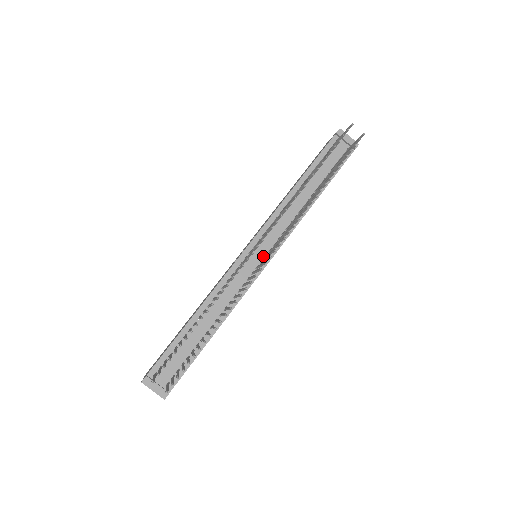
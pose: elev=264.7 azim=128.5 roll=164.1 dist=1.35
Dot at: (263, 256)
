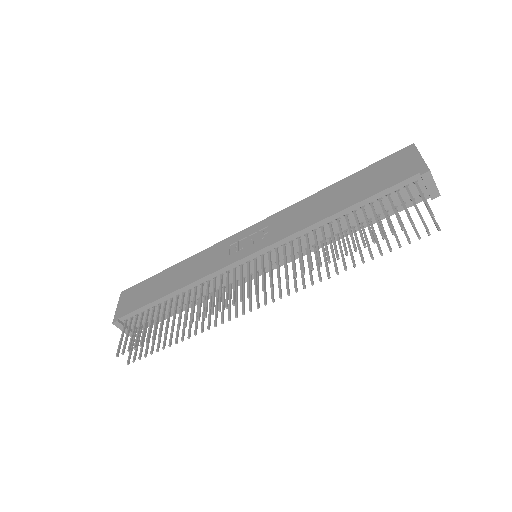
Dot at: occluded
